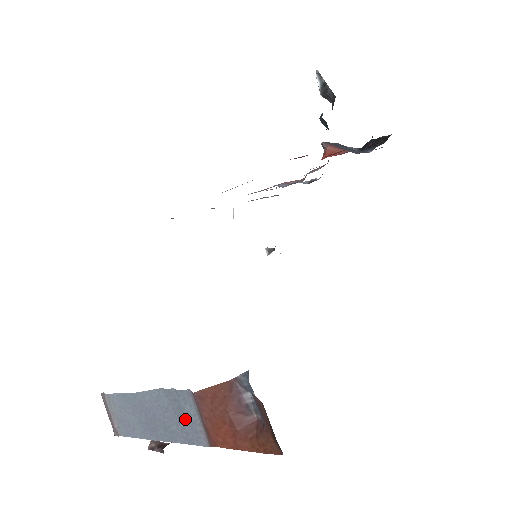
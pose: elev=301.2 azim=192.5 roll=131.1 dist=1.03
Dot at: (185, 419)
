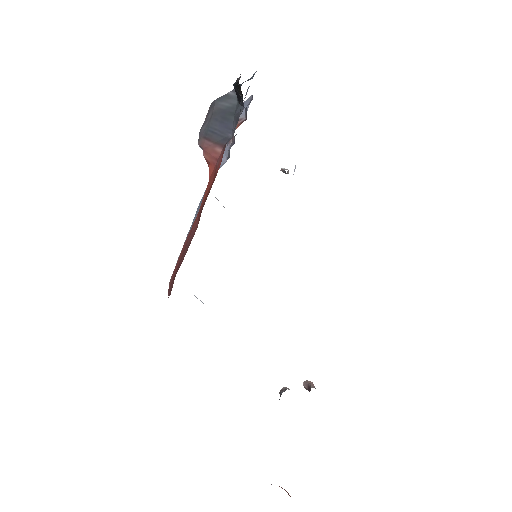
Dot at: occluded
